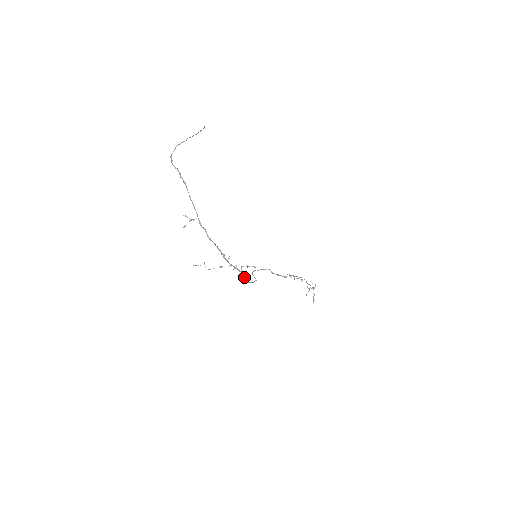
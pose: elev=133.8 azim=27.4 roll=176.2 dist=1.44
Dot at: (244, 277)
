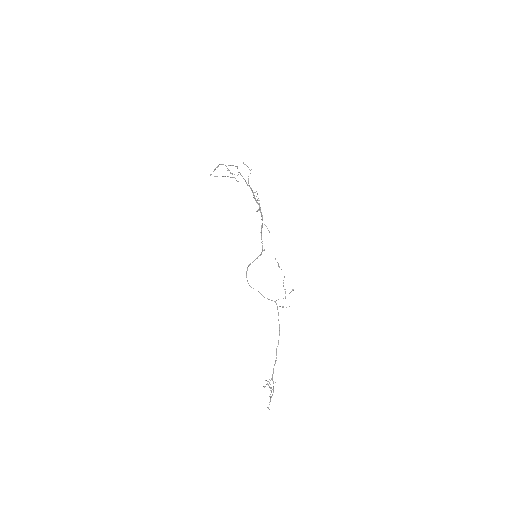
Dot at: (262, 226)
